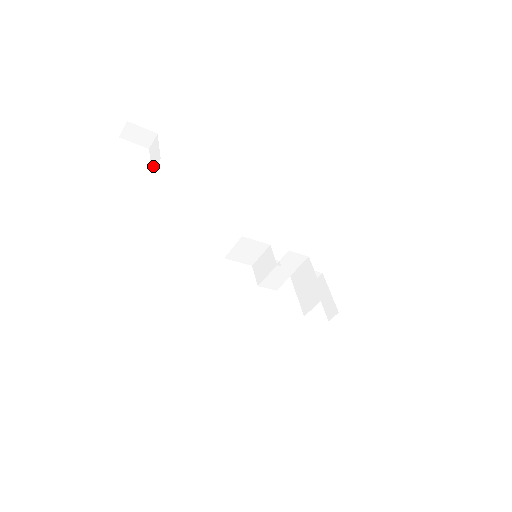
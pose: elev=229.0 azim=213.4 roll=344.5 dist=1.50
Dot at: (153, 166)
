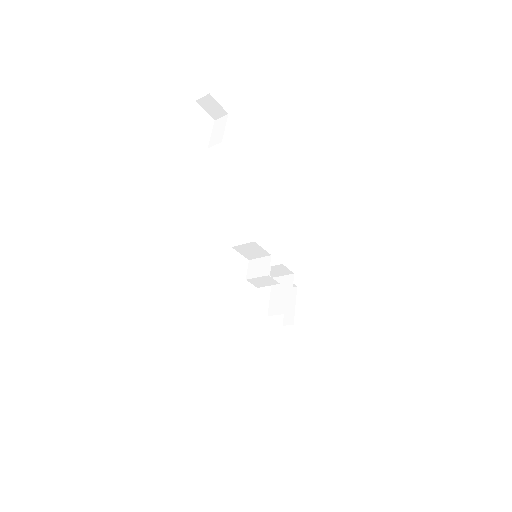
Dot at: (212, 142)
